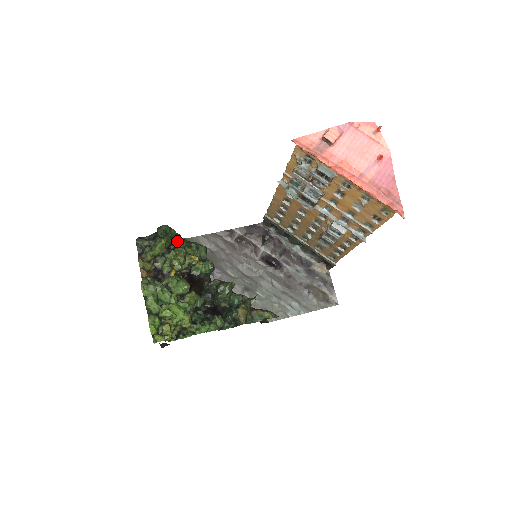
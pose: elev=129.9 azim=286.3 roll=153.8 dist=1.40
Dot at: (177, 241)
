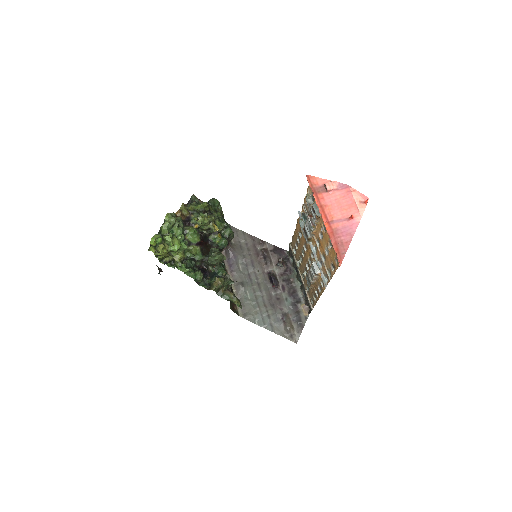
Dot at: (217, 214)
